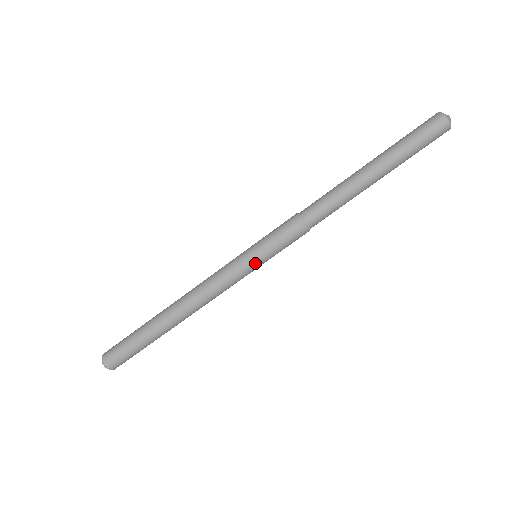
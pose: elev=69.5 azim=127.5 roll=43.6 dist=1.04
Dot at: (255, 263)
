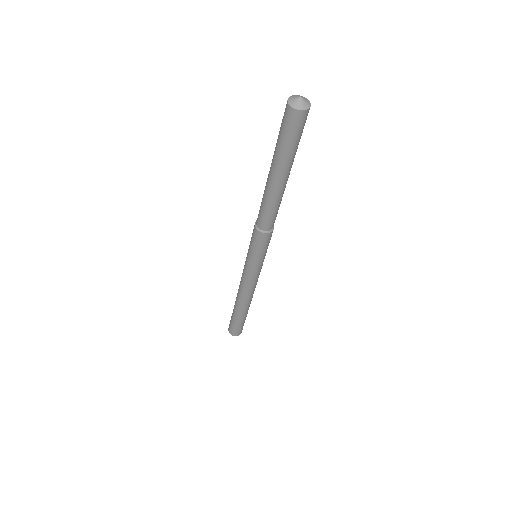
Dot at: (261, 263)
